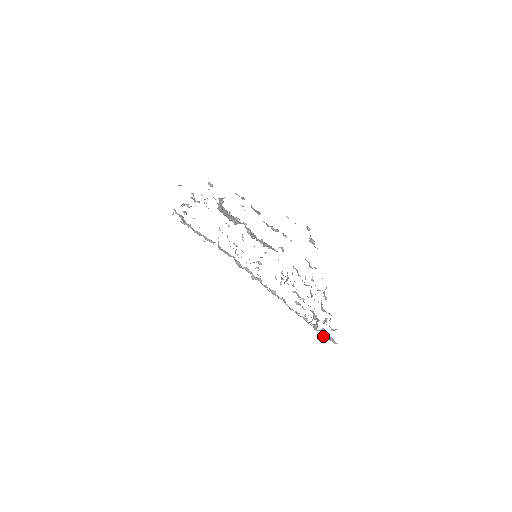
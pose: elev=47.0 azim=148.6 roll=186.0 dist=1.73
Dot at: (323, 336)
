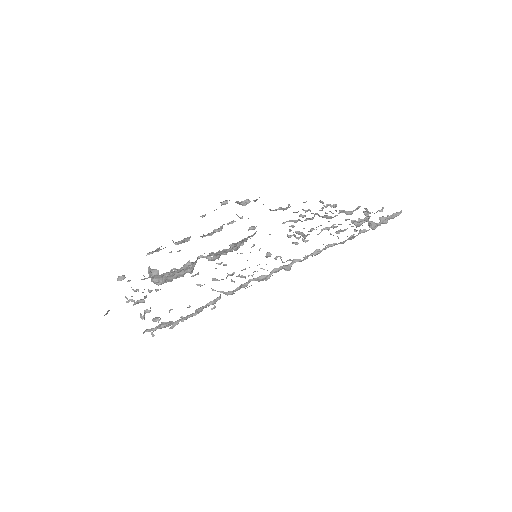
Dot at: (386, 223)
